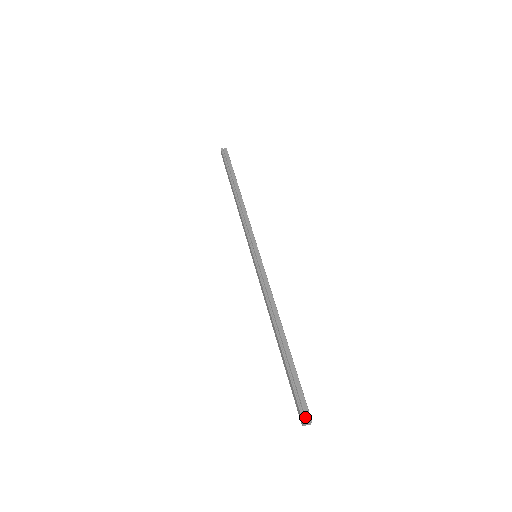
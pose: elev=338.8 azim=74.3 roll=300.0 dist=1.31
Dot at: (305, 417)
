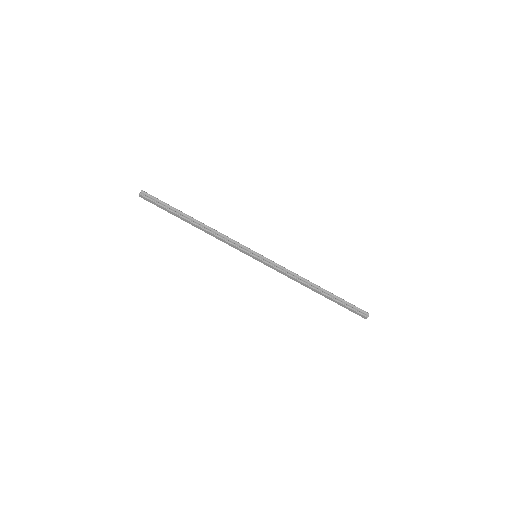
Dot at: (365, 315)
